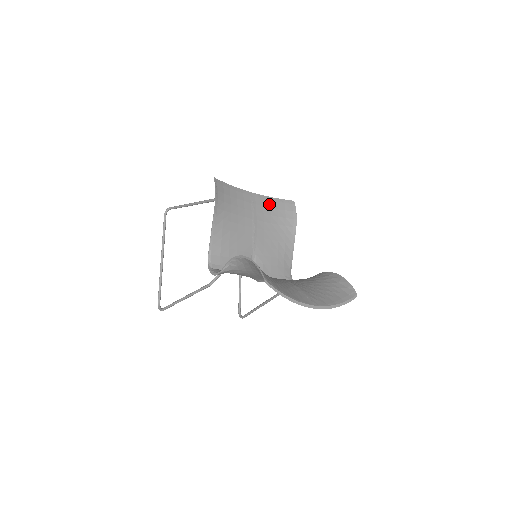
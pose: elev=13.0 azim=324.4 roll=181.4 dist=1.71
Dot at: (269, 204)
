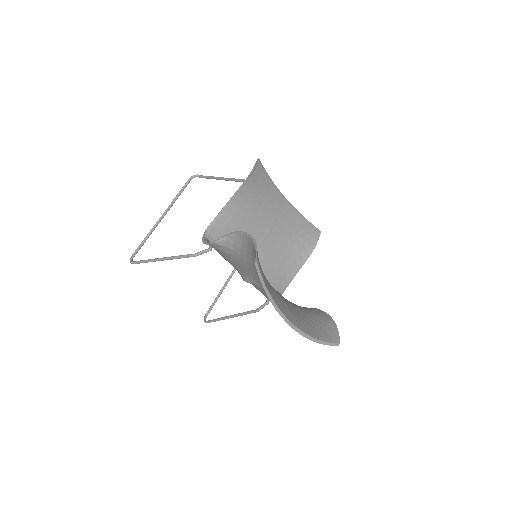
Dot at: (296, 218)
